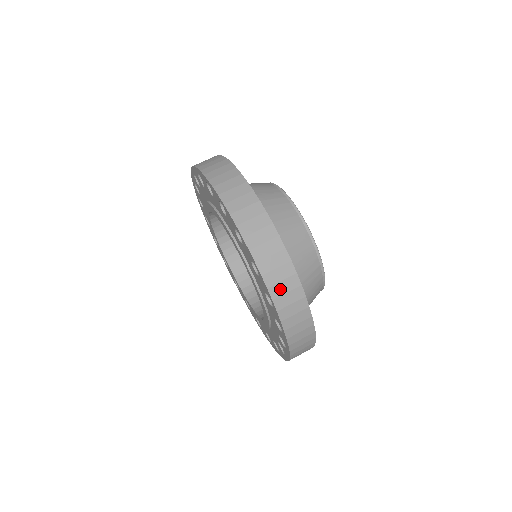
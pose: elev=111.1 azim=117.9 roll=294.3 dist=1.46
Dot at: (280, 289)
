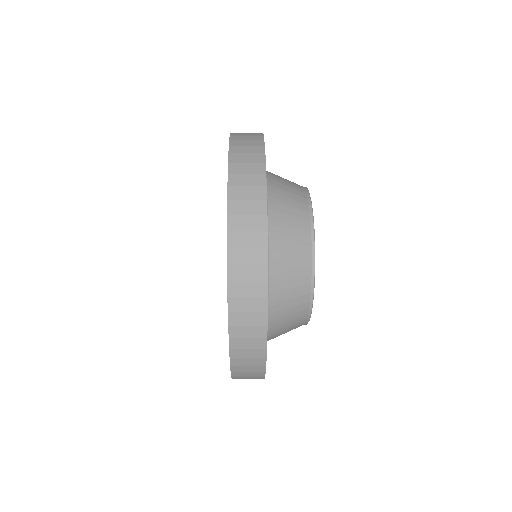
Dot at: occluded
